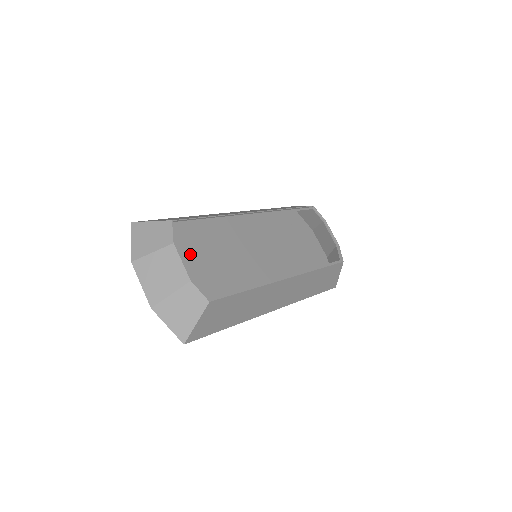
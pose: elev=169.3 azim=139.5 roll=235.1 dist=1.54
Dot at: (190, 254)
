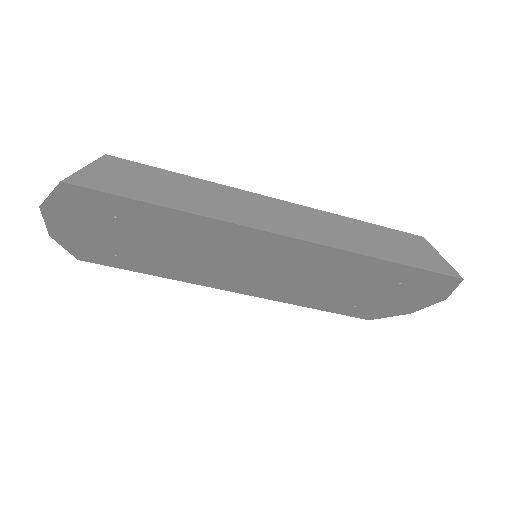
Dot at: occluded
